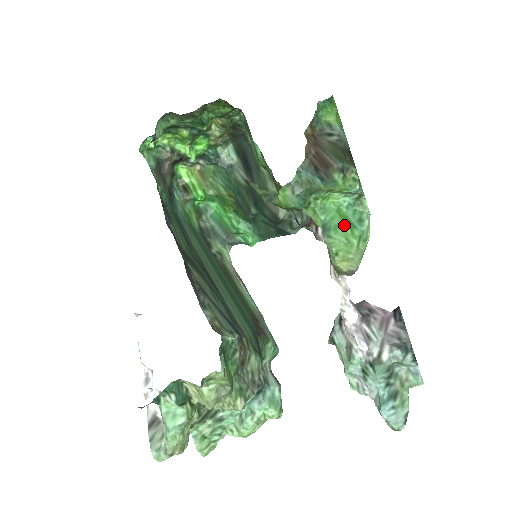
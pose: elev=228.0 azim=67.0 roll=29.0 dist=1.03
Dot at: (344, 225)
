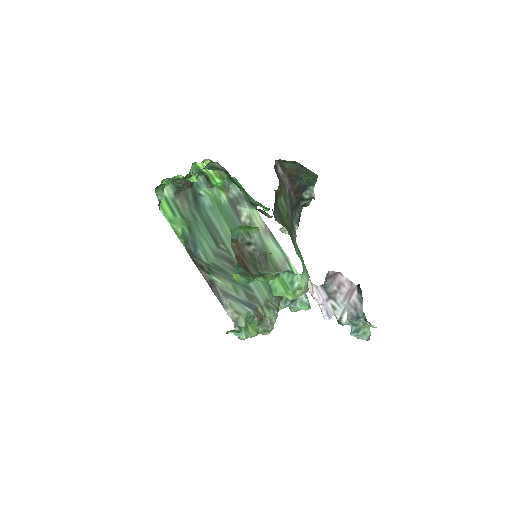
Dot at: (281, 288)
